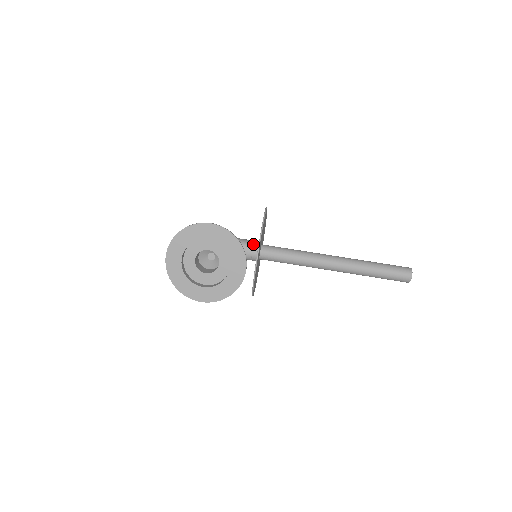
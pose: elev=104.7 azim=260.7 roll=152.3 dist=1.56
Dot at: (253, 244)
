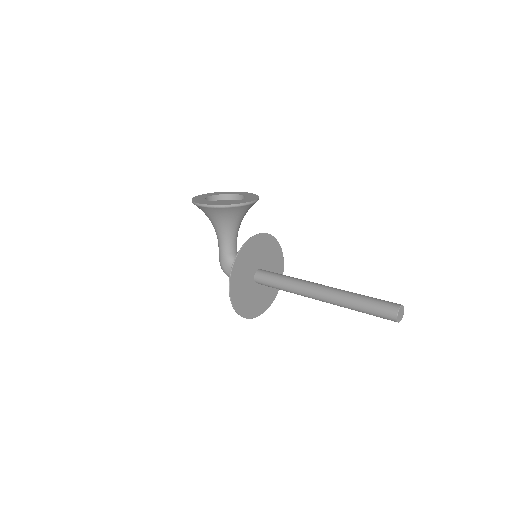
Dot at: occluded
